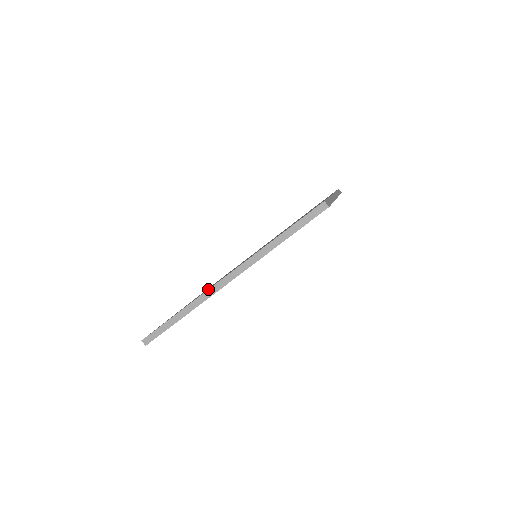
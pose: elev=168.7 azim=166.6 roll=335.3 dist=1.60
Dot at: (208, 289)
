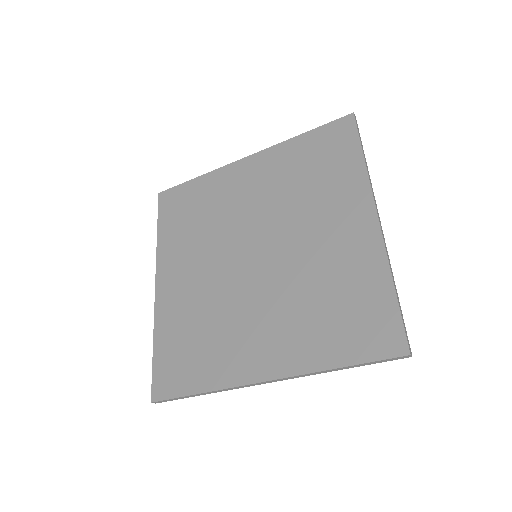
Dot at: (240, 386)
